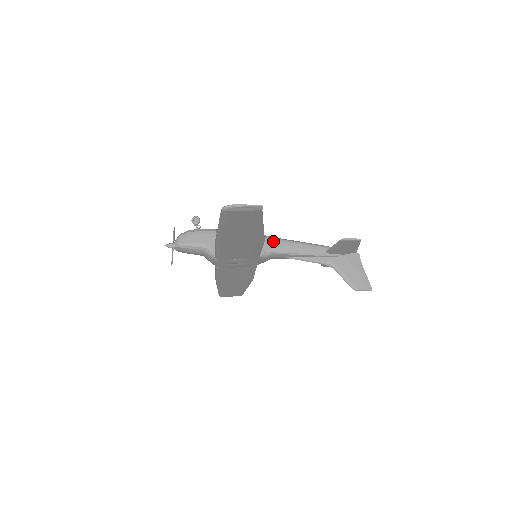
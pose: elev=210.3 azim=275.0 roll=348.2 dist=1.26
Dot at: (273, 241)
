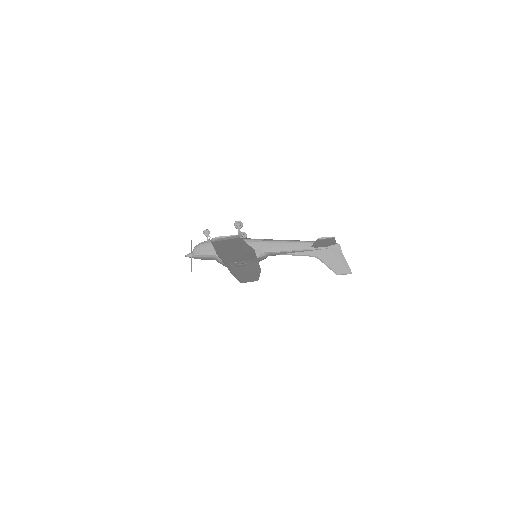
Dot at: (267, 243)
